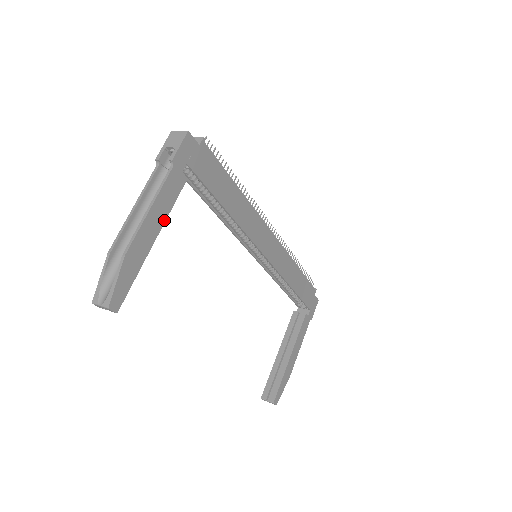
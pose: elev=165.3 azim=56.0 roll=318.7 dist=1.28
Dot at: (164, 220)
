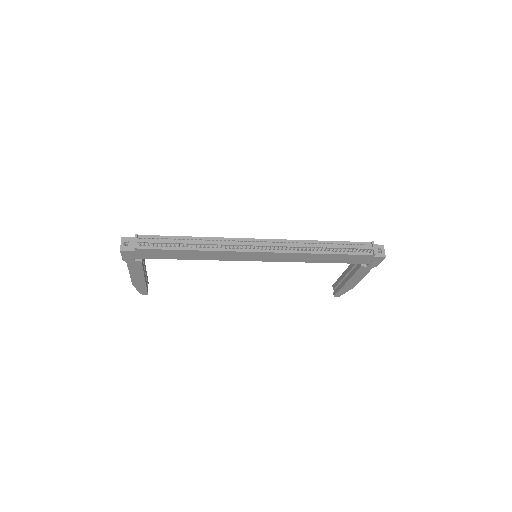
Dot at: (143, 274)
